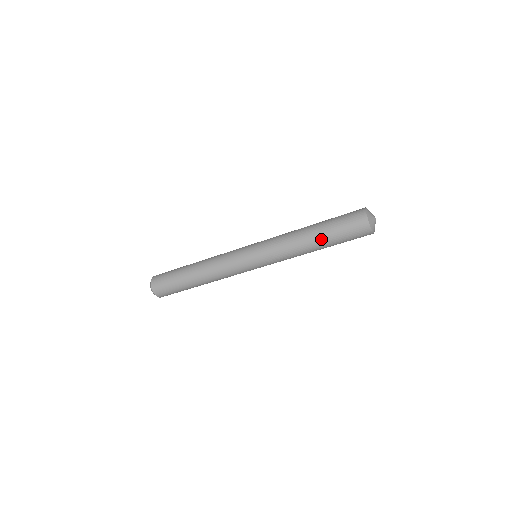
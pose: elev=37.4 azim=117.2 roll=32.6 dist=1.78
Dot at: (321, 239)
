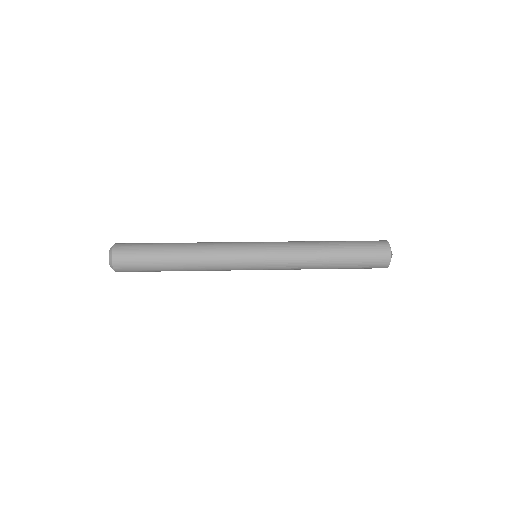
Dot at: occluded
